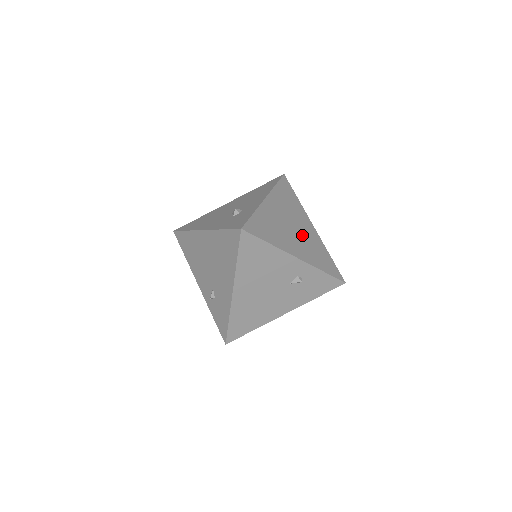
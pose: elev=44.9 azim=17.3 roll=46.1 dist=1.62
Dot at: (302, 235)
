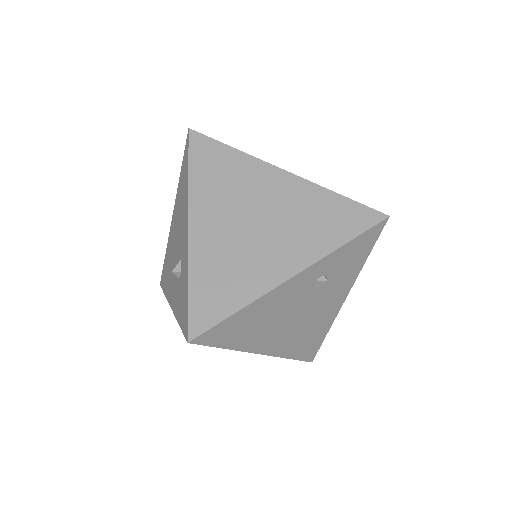
Dot at: (277, 218)
